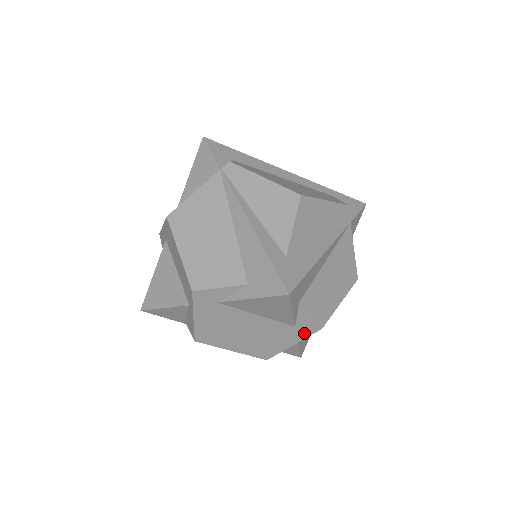
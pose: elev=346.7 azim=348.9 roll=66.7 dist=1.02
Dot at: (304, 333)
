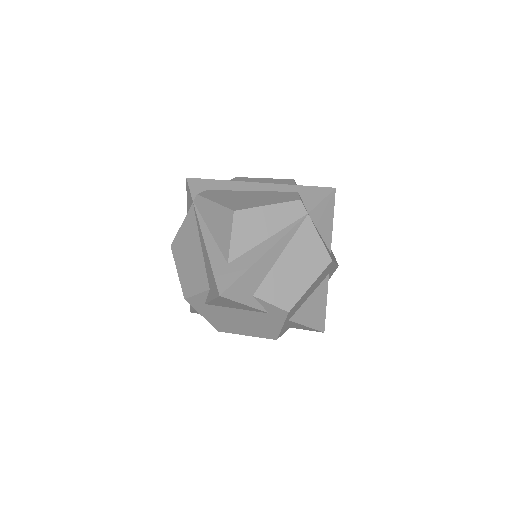
Dot at: (280, 317)
